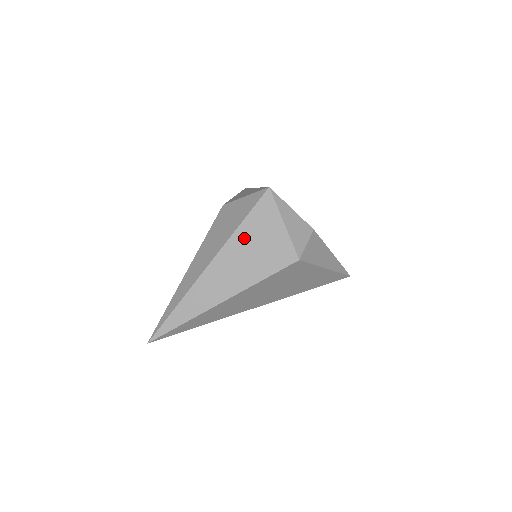
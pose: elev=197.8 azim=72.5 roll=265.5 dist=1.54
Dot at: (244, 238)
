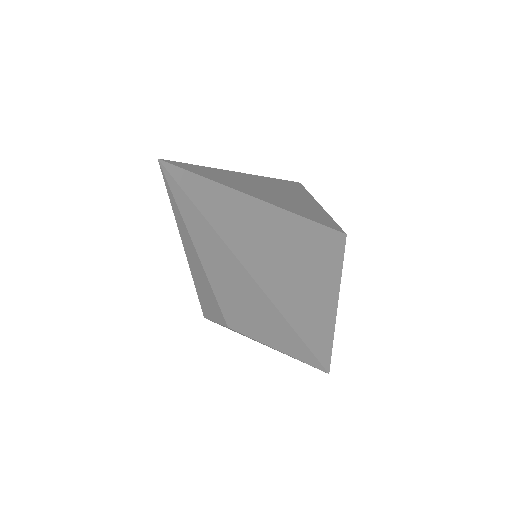
Dot at: (287, 188)
